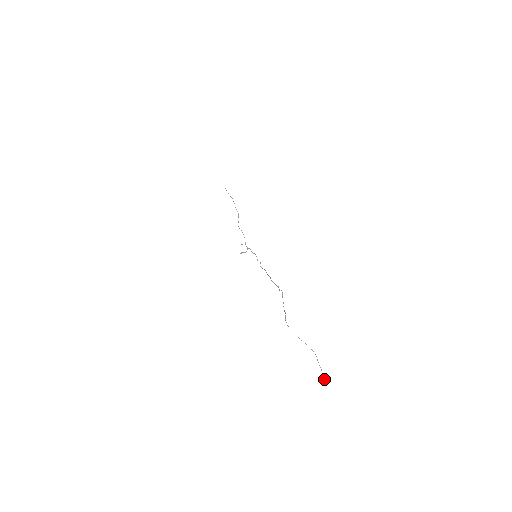
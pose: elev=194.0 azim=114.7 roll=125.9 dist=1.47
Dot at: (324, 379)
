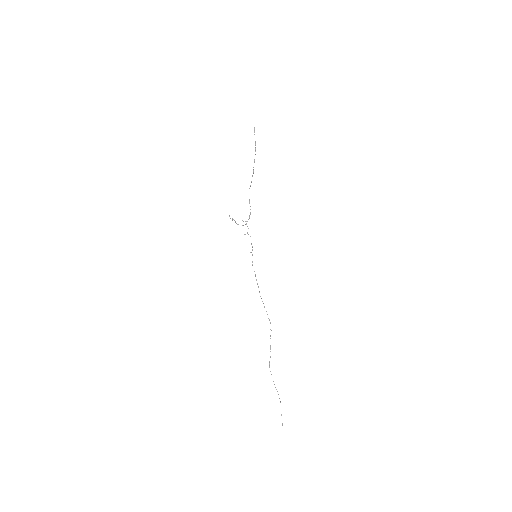
Dot at: occluded
